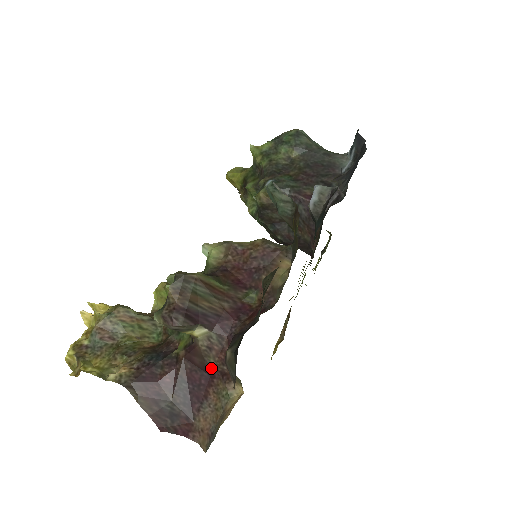
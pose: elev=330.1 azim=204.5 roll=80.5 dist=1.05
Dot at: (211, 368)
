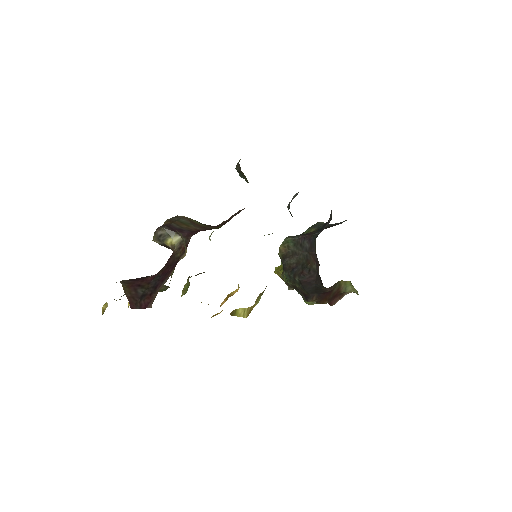
Dot at: (177, 260)
